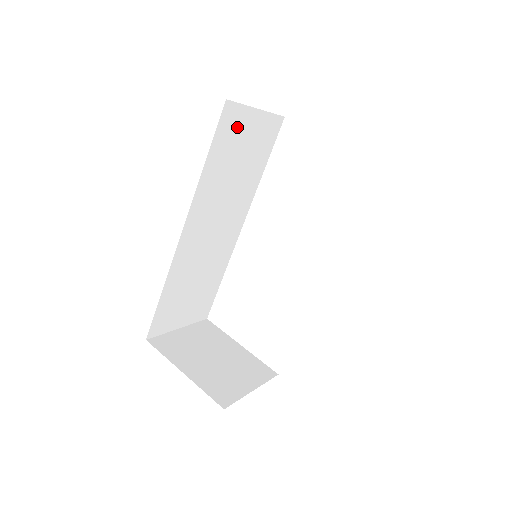
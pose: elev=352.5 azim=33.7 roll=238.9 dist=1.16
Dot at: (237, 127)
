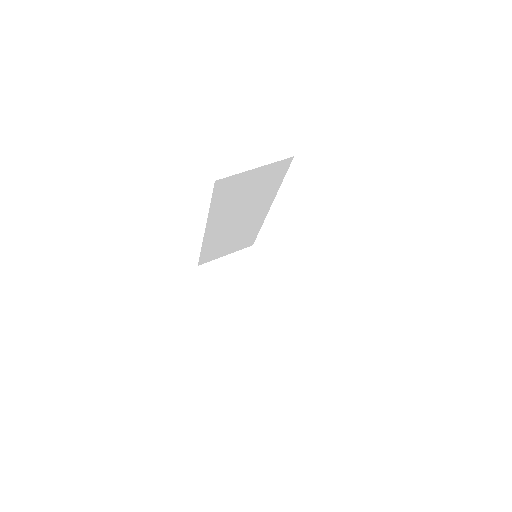
Dot at: (235, 183)
